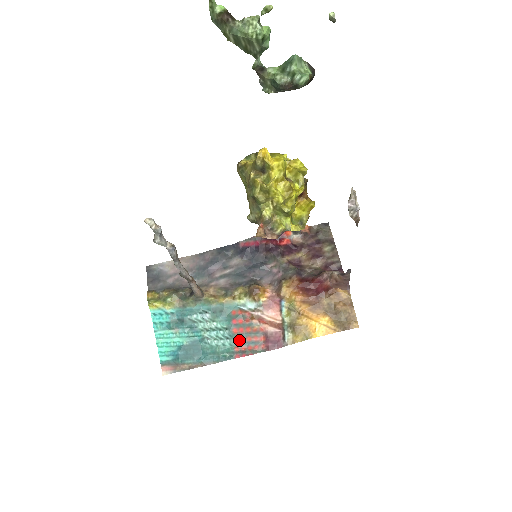
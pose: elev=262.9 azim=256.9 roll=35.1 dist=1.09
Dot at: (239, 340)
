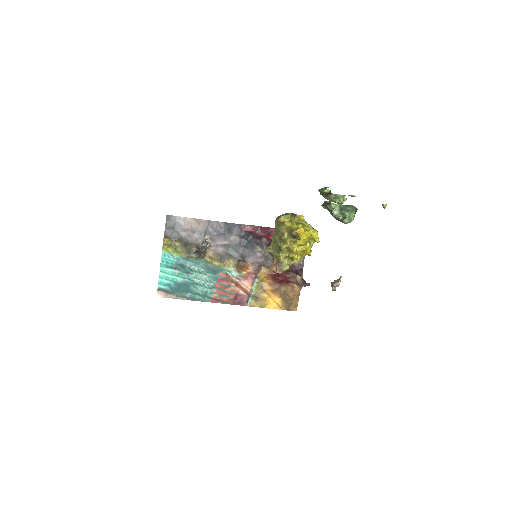
Dot at: (218, 292)
